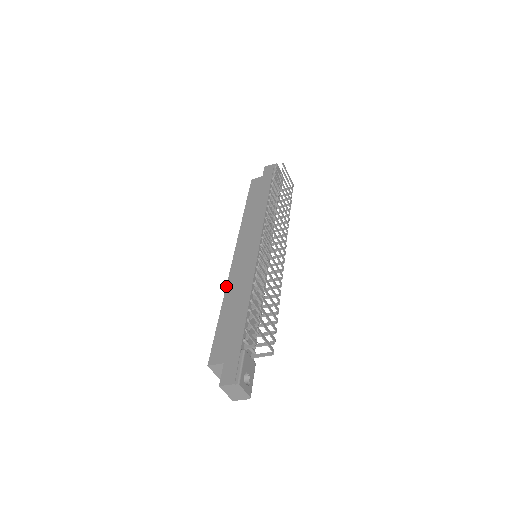
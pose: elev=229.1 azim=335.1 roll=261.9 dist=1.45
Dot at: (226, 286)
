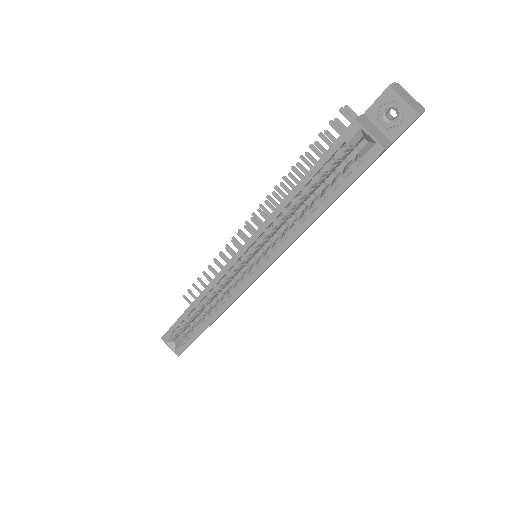
Dot at: occluded
